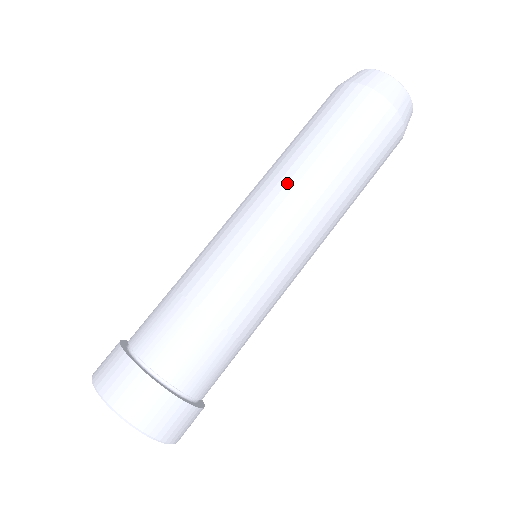
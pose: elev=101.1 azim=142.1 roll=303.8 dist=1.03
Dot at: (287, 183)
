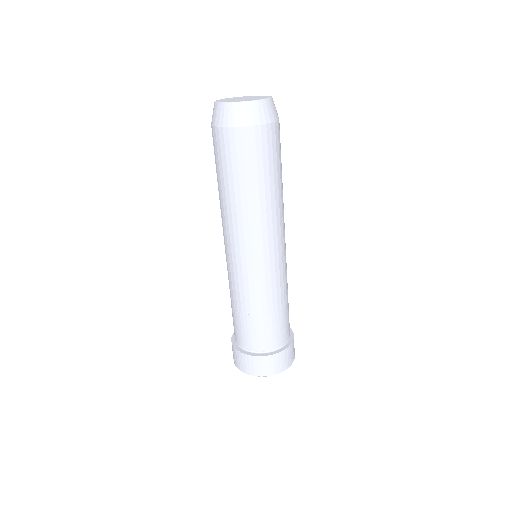
Dot at: (238, 225)
